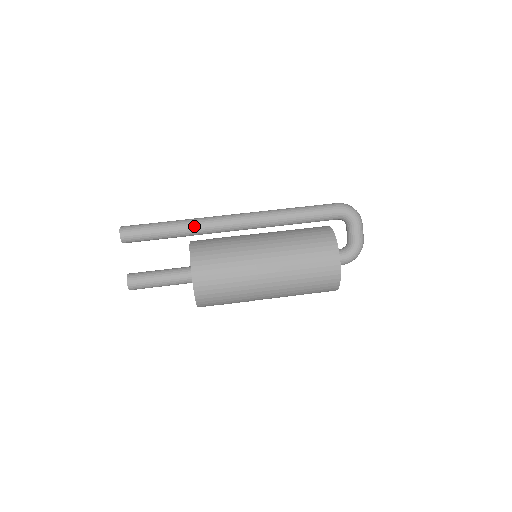
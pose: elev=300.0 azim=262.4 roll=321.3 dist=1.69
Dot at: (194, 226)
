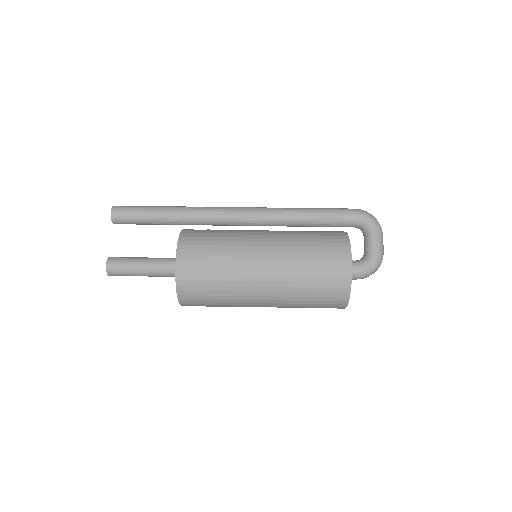
Dot at: (191, 211)
